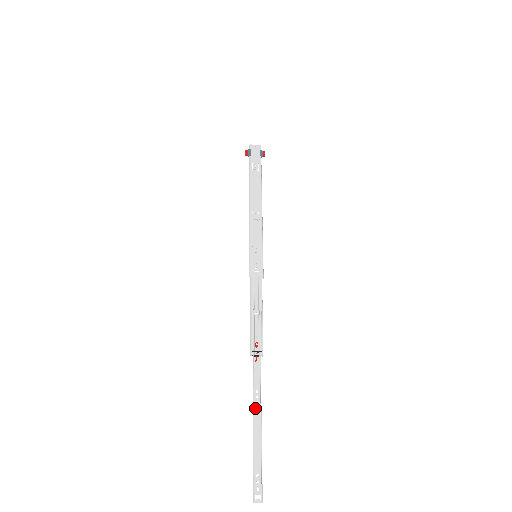
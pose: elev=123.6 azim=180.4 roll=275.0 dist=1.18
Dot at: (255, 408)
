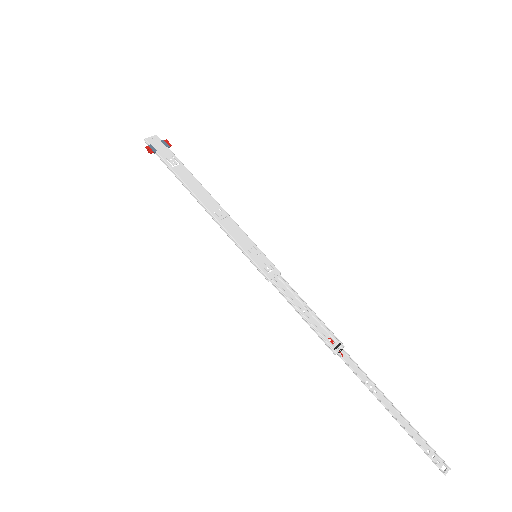
Dot at: (378, 397)
